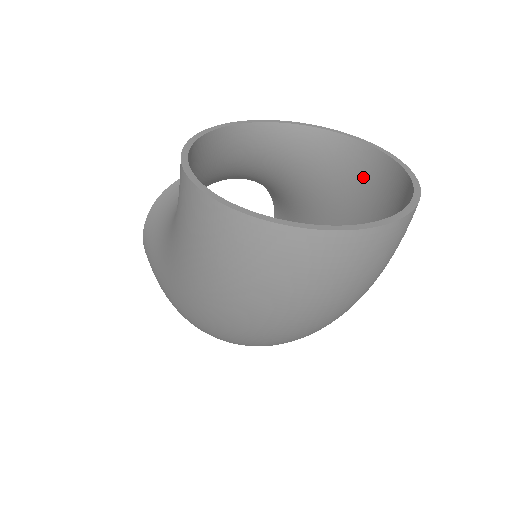
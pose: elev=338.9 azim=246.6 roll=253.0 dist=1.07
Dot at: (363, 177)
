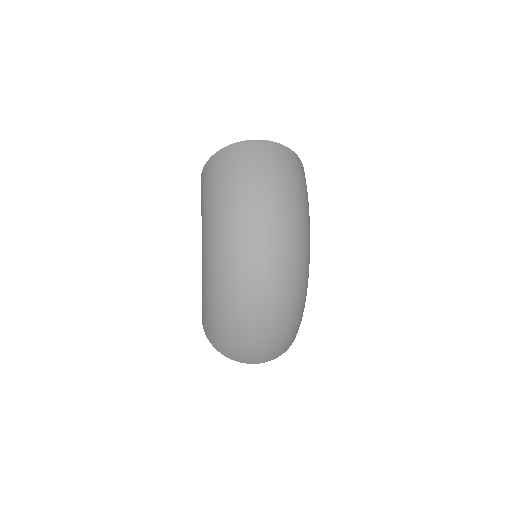
Dot at: occluded
